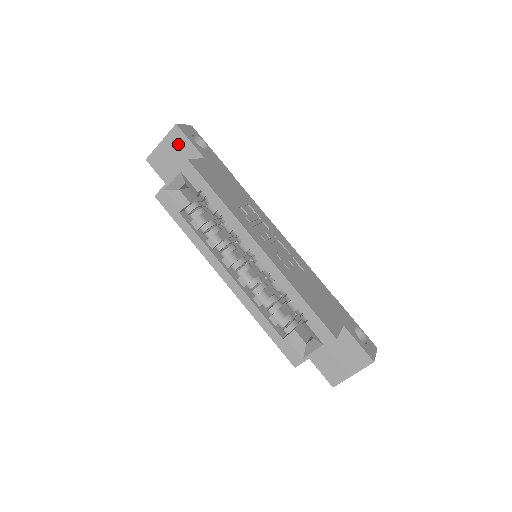
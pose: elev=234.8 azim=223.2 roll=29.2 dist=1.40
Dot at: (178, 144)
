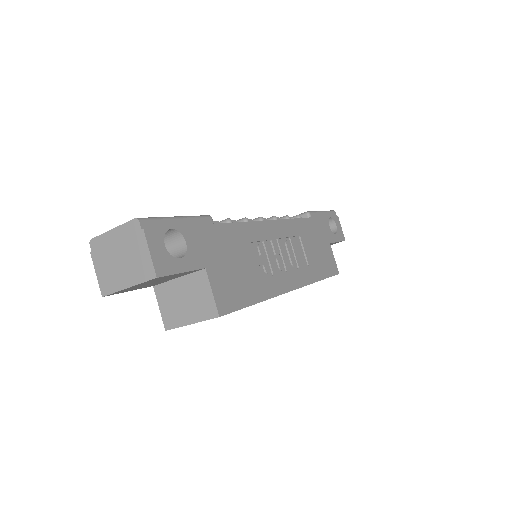
Dot at: (161, 279)
